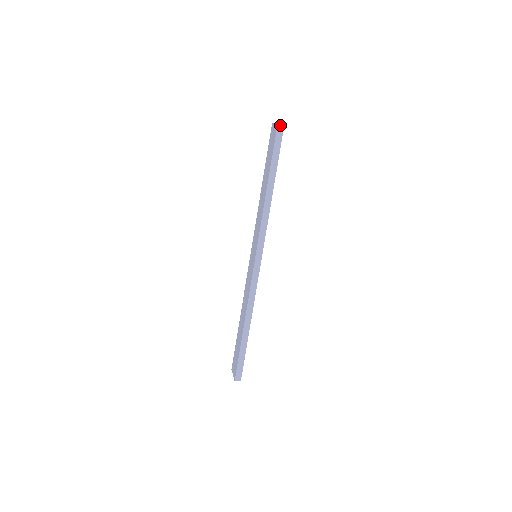
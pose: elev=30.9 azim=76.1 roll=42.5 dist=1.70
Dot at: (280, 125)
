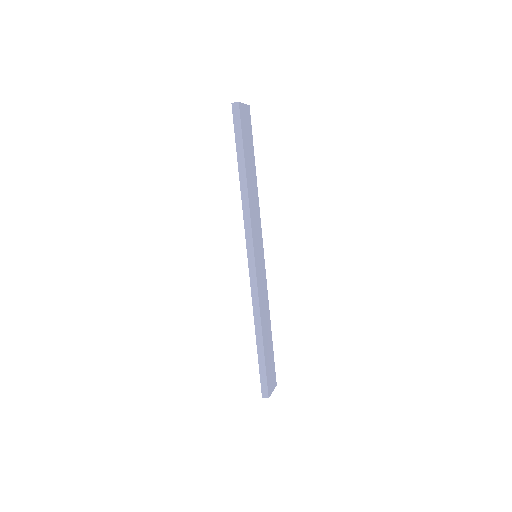
Dot at: (235, 106)
